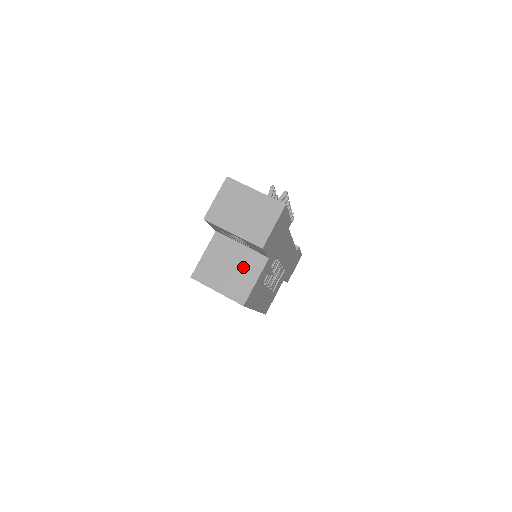
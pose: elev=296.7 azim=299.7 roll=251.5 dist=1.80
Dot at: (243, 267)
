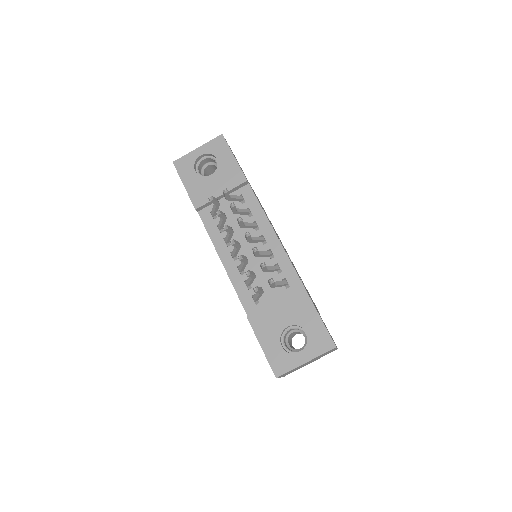
Dot at: occluded
